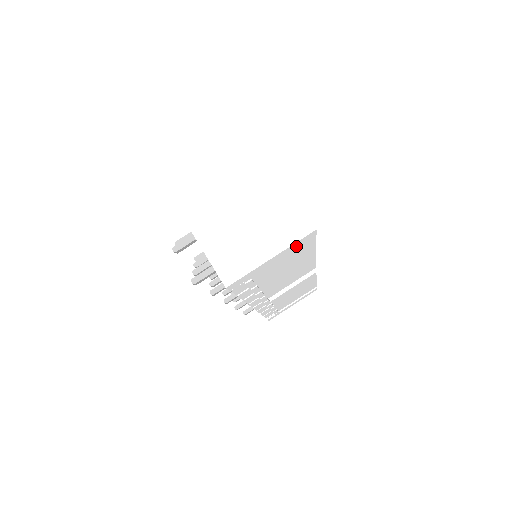
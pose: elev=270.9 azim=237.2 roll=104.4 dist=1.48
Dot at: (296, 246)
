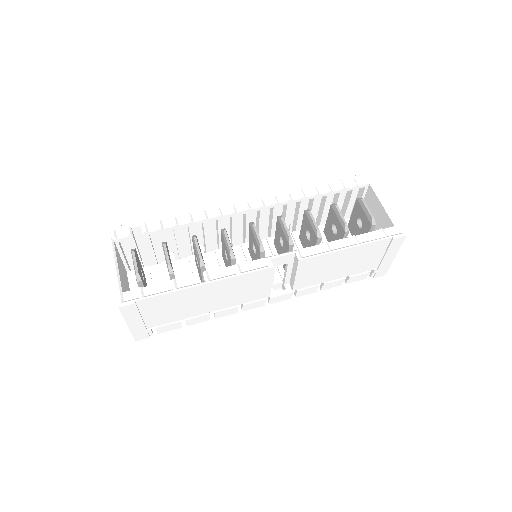
Dot at: (134, 313)
